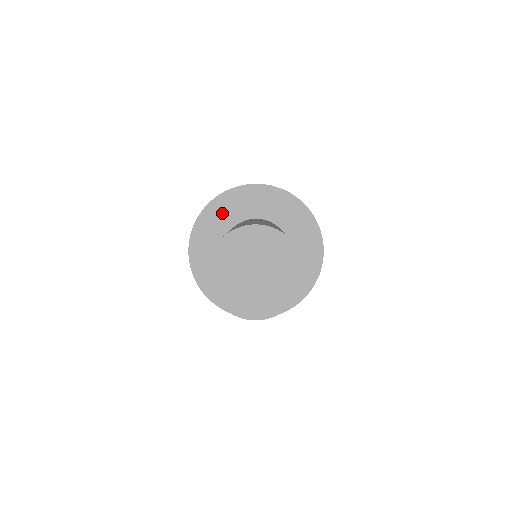
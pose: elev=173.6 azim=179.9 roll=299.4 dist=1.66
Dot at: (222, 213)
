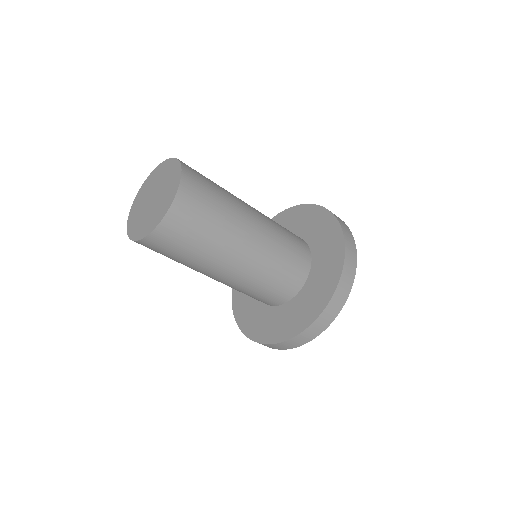
Dot at: occluded
